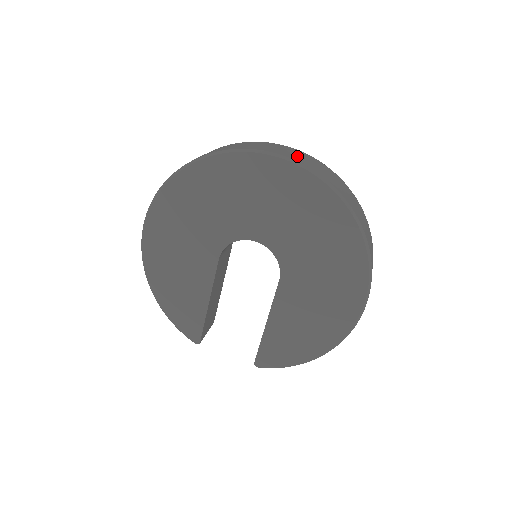
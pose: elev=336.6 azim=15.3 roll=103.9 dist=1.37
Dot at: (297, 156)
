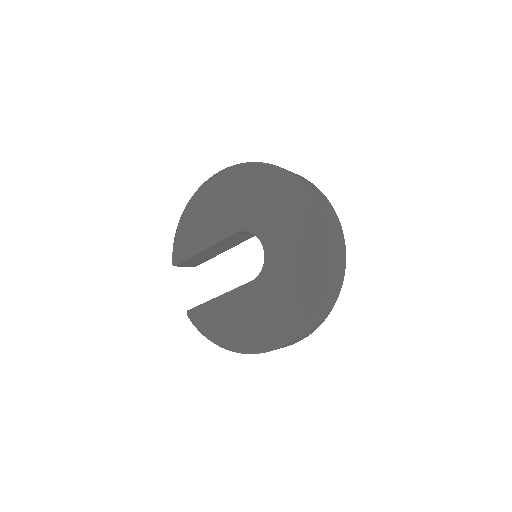
Dot at: (335, 228)
